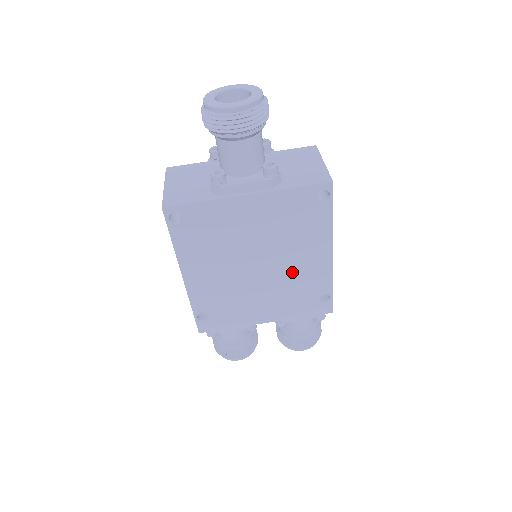
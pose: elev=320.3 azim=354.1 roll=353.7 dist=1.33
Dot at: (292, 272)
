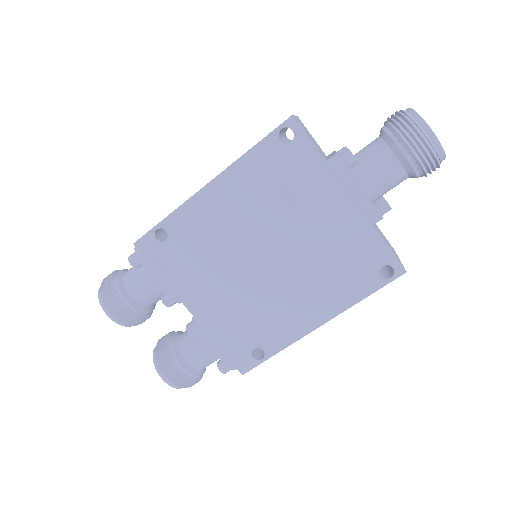
Dot at: (276, 298)
